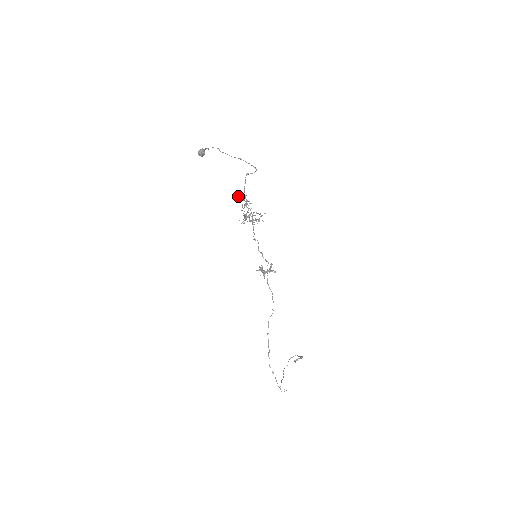
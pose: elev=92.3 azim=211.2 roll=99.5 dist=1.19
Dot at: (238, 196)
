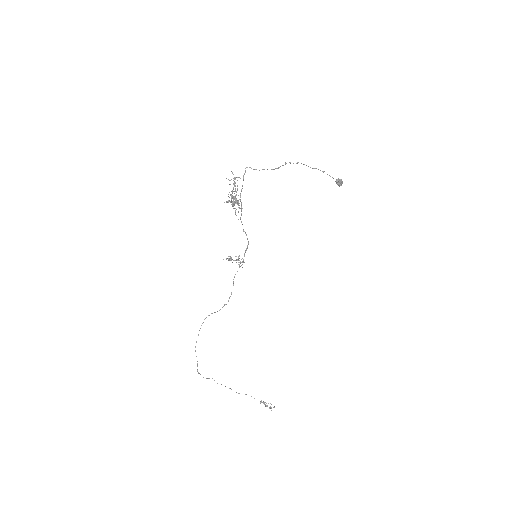
Dot at: (234, 177)
